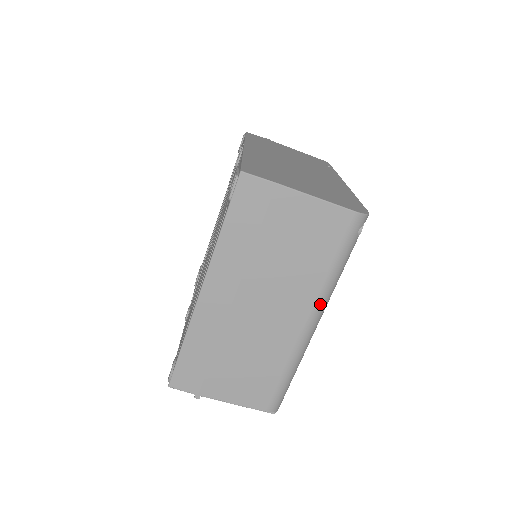
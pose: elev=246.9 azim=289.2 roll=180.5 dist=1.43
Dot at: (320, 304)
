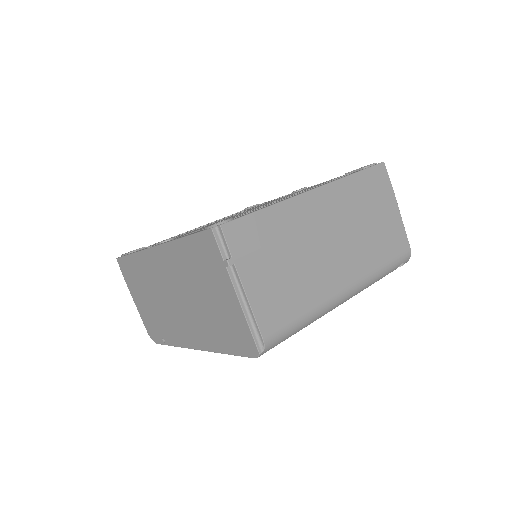
Dot at: (361, 285)
